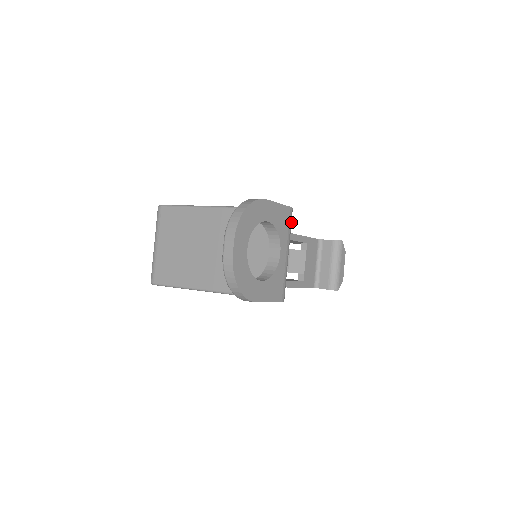
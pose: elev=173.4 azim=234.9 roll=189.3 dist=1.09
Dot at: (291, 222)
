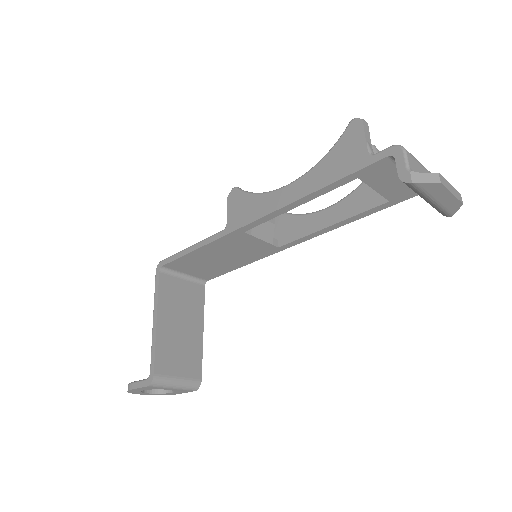
Dot at: (158, 385)
